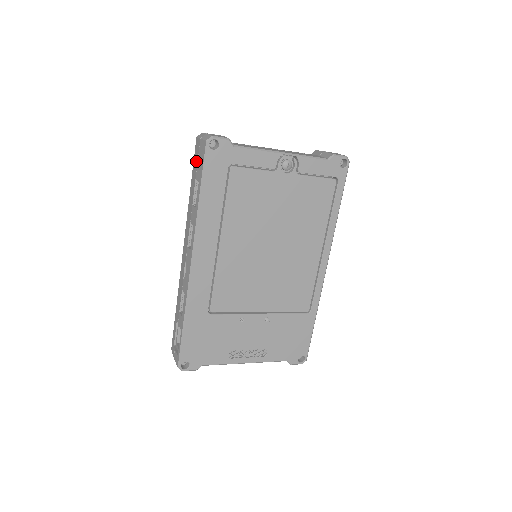
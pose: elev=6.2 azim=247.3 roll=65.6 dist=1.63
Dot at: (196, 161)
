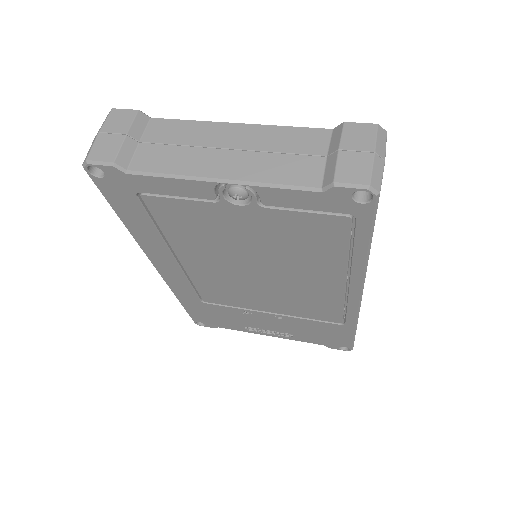
Dot at: occluded
